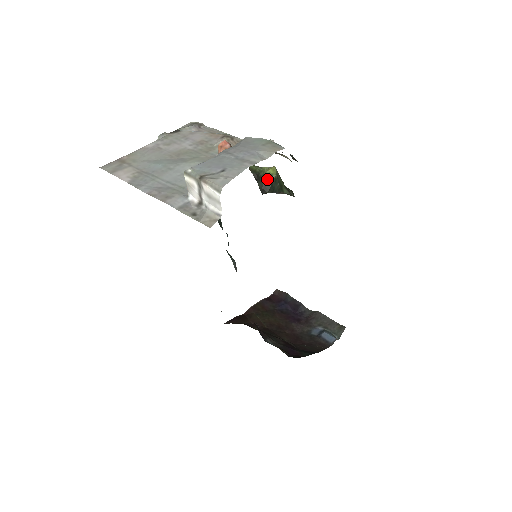
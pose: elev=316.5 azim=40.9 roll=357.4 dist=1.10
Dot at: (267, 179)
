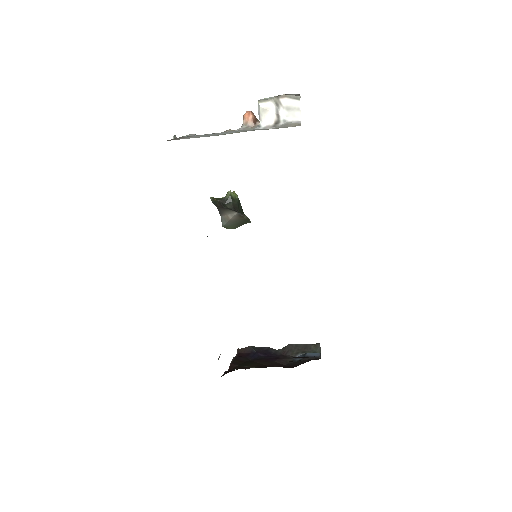
Dot at: (233, 200)
